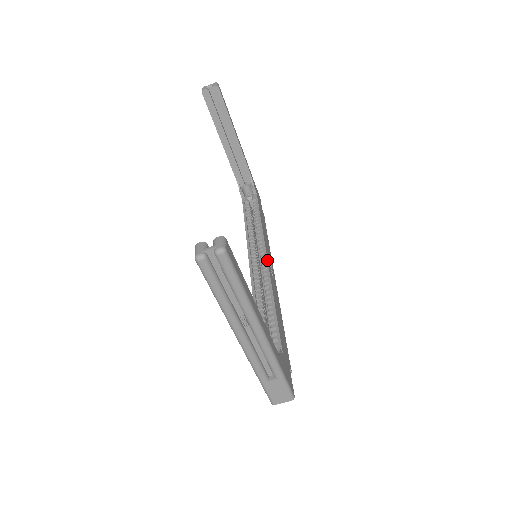
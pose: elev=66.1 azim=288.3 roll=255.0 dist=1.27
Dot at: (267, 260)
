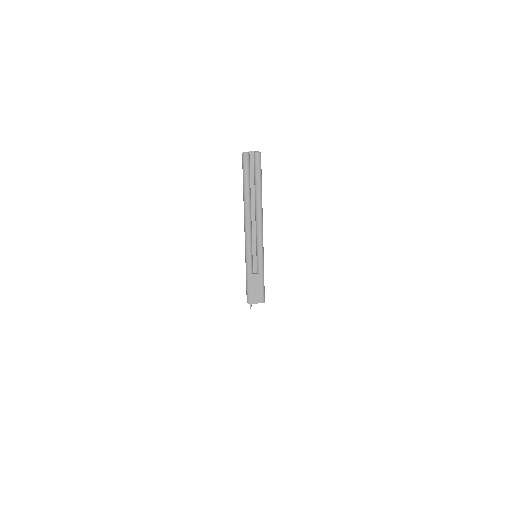
Dot at: occluded
